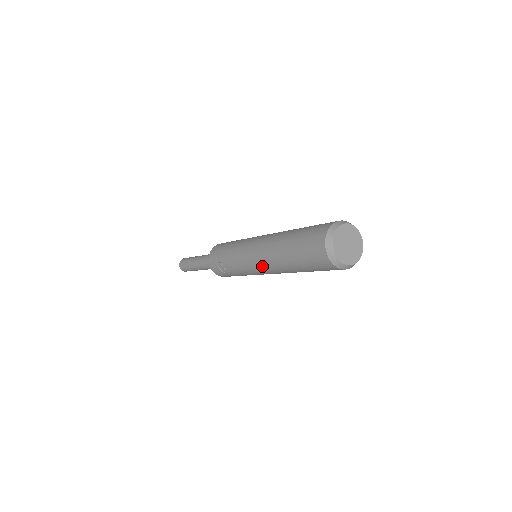
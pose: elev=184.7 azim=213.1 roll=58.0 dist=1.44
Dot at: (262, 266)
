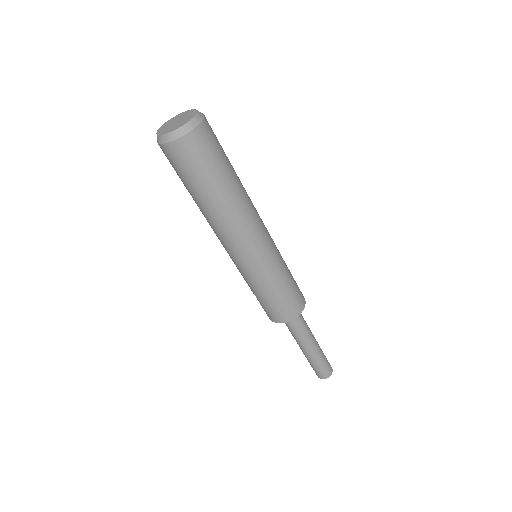
Dot at: (220, 241)
